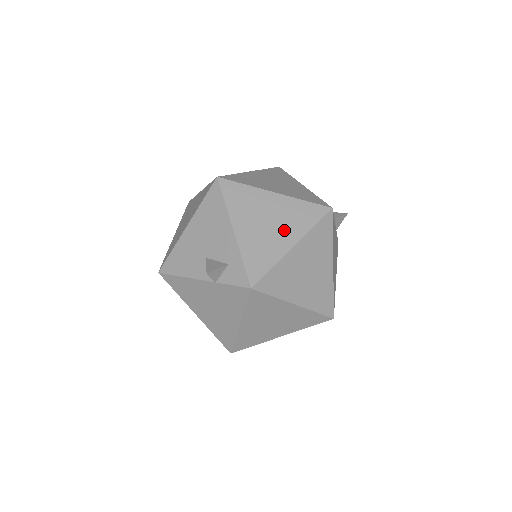
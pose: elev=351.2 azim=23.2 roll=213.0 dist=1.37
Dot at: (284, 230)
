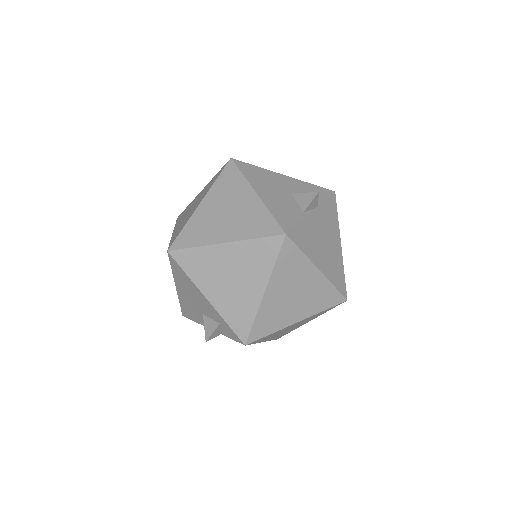
Dot at: (249, 280)
